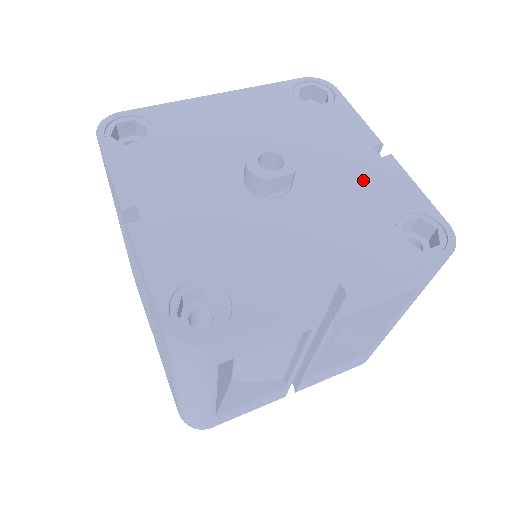
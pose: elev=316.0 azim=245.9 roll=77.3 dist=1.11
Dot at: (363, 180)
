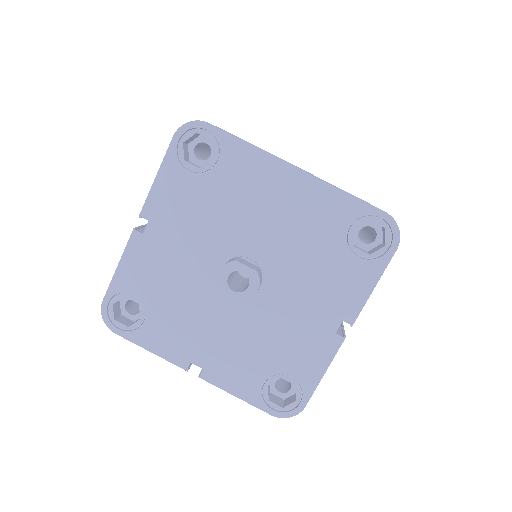
Dot at: (298, 335)
